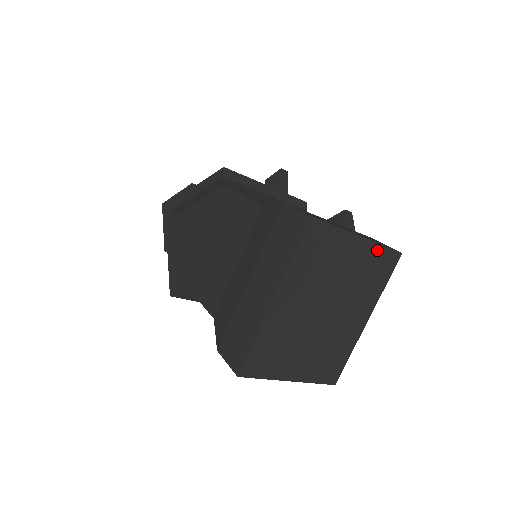
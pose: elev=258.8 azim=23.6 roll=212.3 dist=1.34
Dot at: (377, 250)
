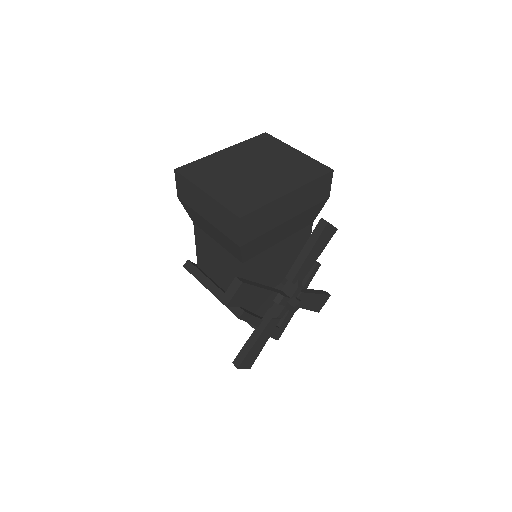
Dot at: (310, 160)
